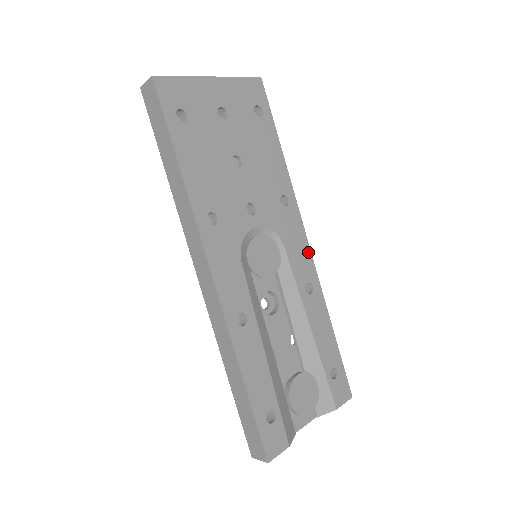
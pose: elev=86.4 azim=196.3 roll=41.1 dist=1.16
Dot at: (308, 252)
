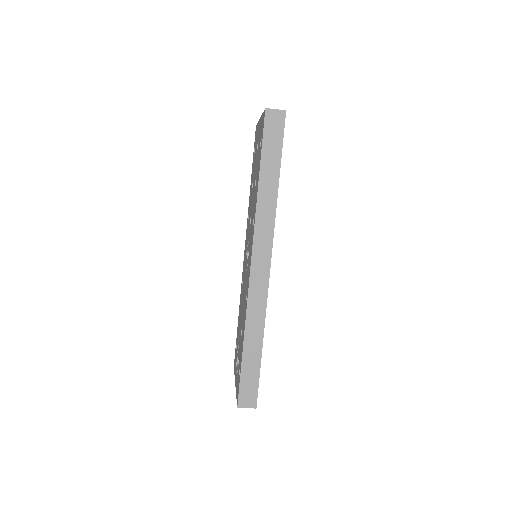
Dot at: occluded
